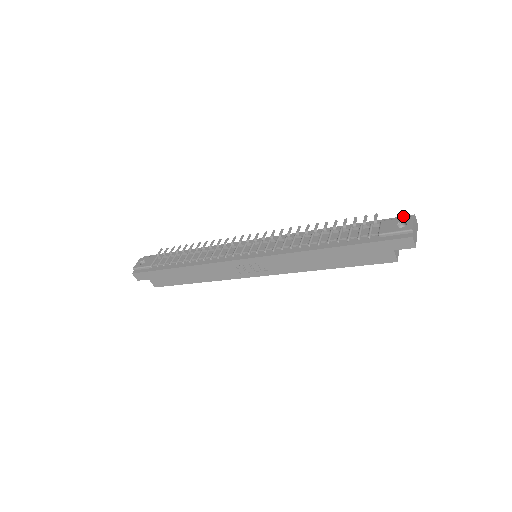
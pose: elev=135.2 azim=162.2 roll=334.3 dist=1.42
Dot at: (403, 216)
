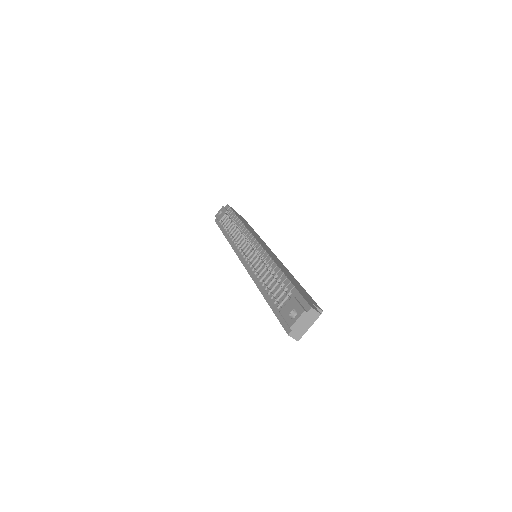
Dot at: (306, 302)
